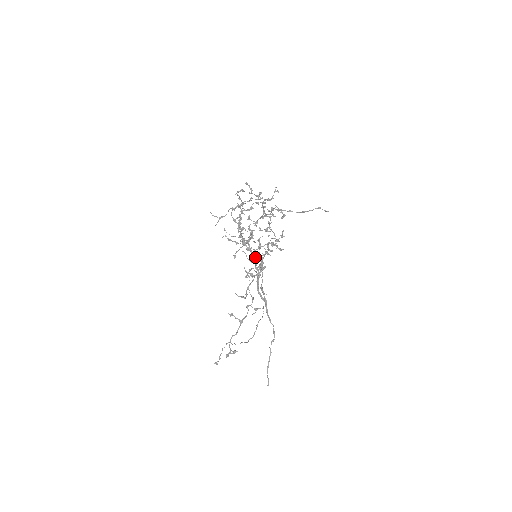
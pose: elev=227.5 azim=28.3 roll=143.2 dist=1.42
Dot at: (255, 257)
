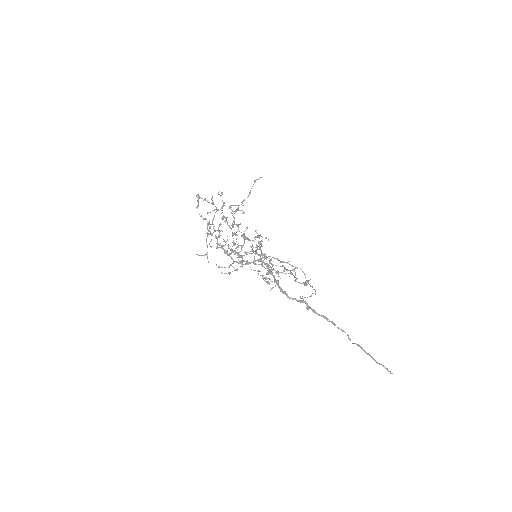
Dot at: (255, 251)
